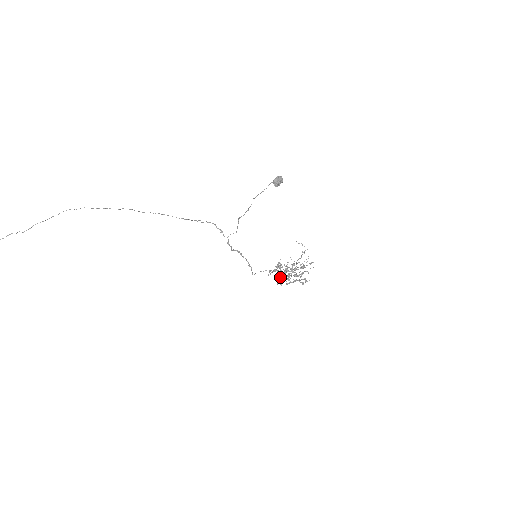
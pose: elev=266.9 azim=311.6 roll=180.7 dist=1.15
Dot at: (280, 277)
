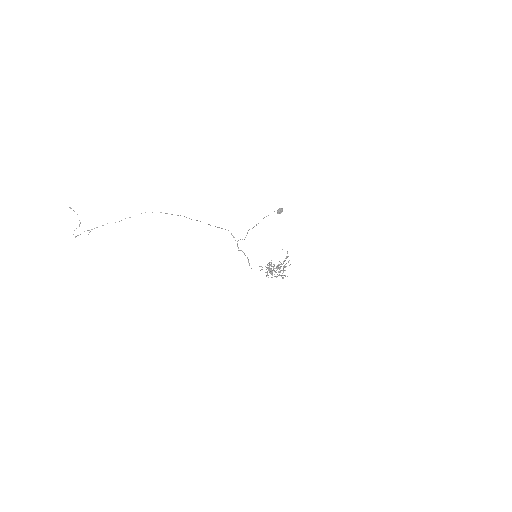
Dot at: (269, 272)
